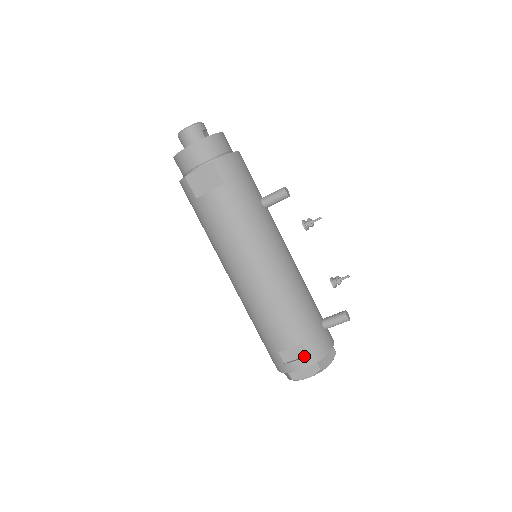
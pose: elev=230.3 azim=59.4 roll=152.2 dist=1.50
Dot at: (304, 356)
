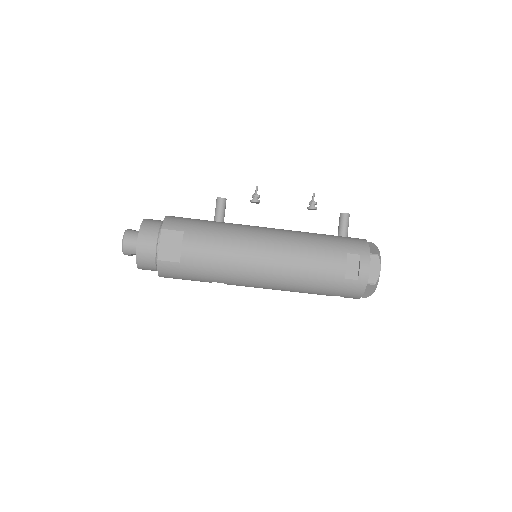
Dot at: (359, 259)
